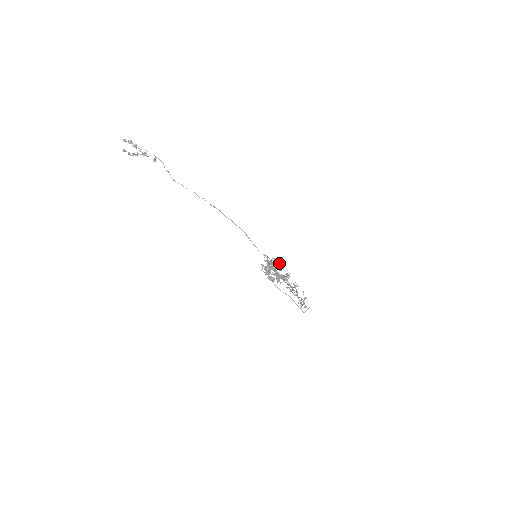
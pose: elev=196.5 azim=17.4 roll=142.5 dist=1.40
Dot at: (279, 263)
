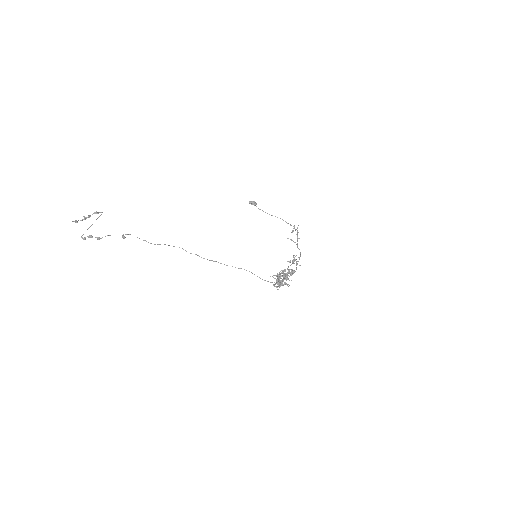
Dot at: occluded
